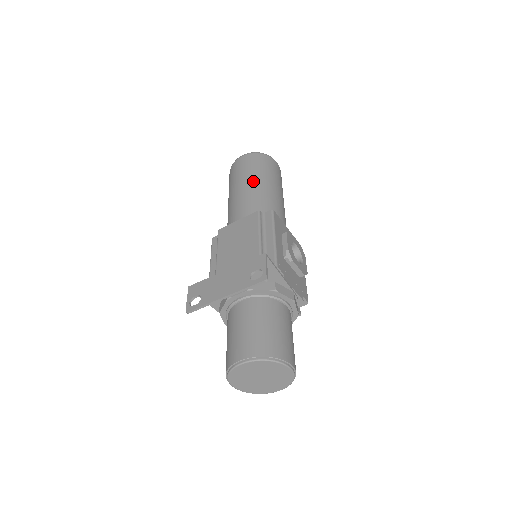
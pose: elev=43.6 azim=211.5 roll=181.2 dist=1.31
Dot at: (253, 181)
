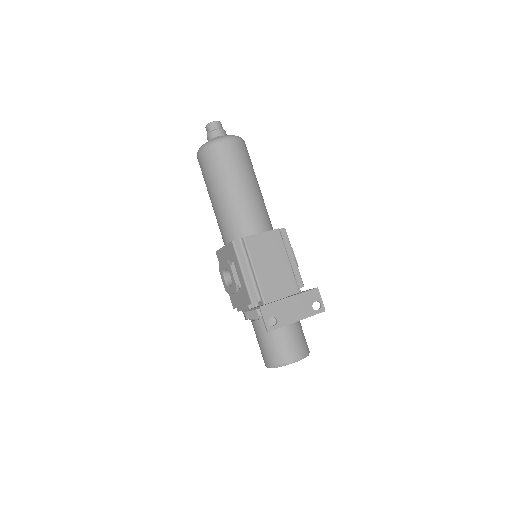
Dot at: (253, 182)
